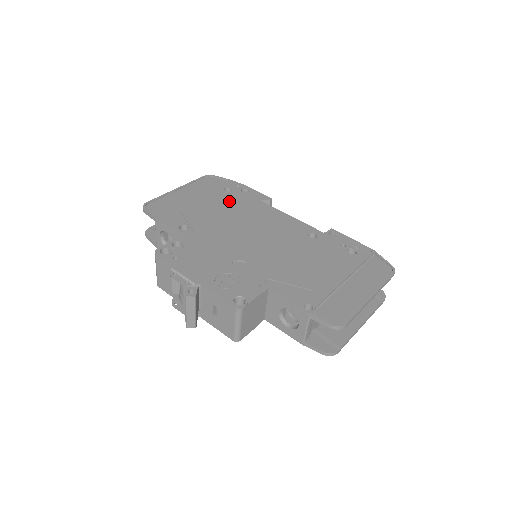
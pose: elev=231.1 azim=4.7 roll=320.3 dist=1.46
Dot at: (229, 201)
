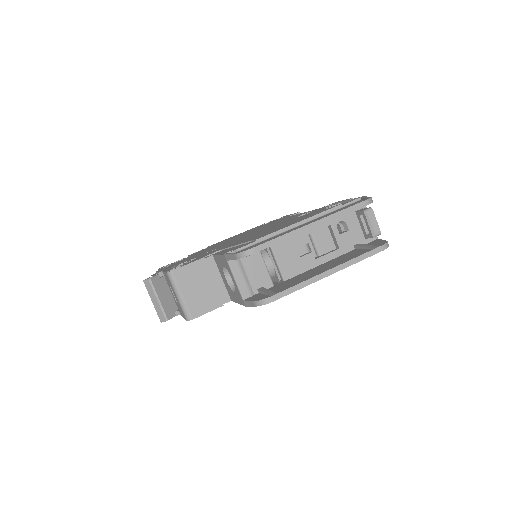
Dot at: (257, 227)
